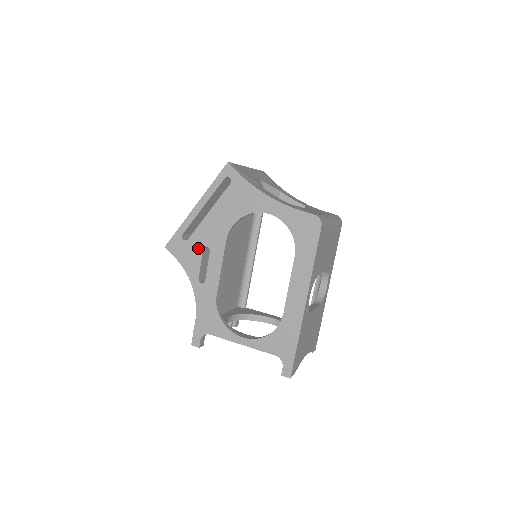
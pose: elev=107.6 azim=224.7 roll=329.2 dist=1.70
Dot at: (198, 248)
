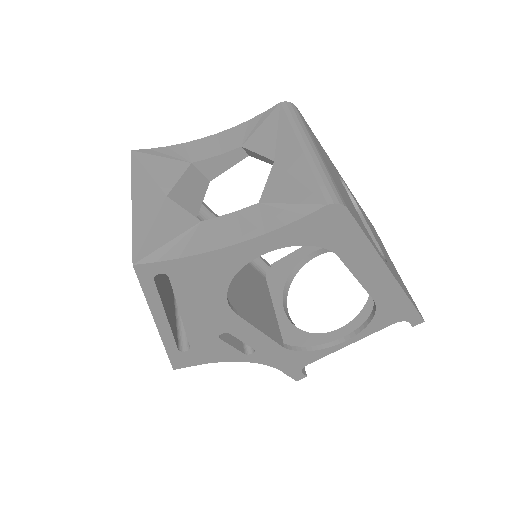
Dot at: (212, 343)
